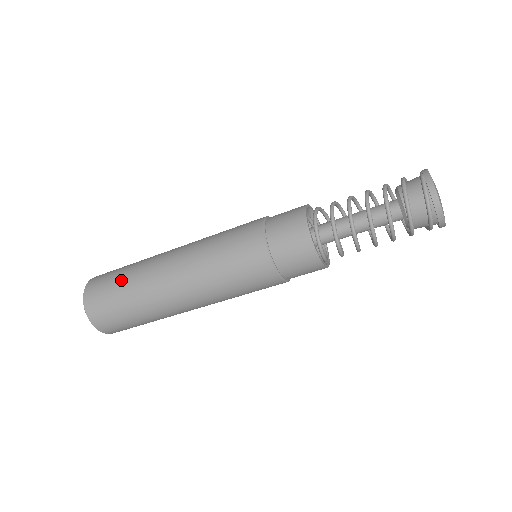
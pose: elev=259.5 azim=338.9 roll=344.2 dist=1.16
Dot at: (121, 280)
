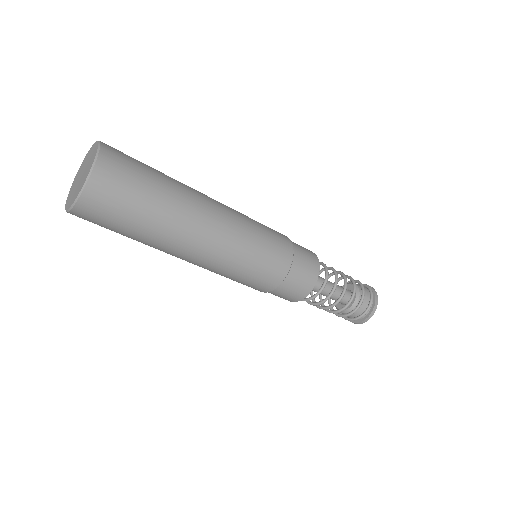
Dot at: occluded
